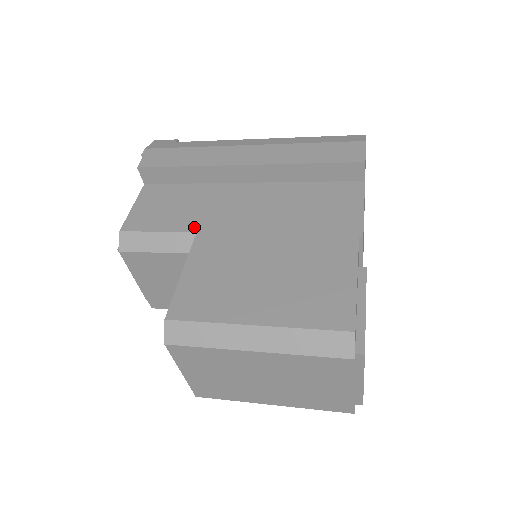
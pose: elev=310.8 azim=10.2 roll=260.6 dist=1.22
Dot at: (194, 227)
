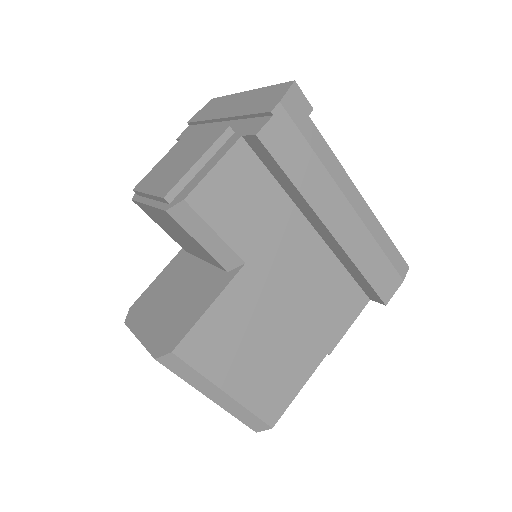
Dot at: (247, 255)
